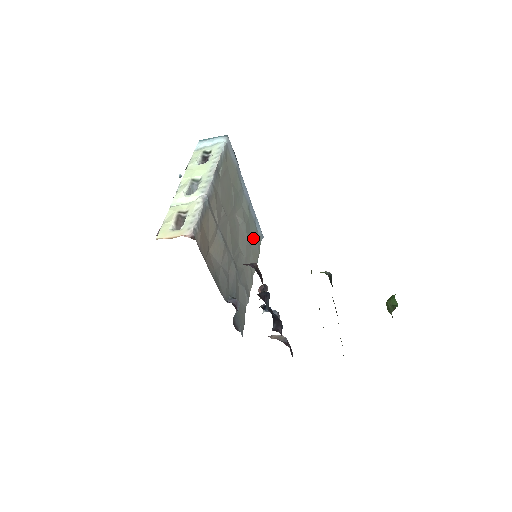
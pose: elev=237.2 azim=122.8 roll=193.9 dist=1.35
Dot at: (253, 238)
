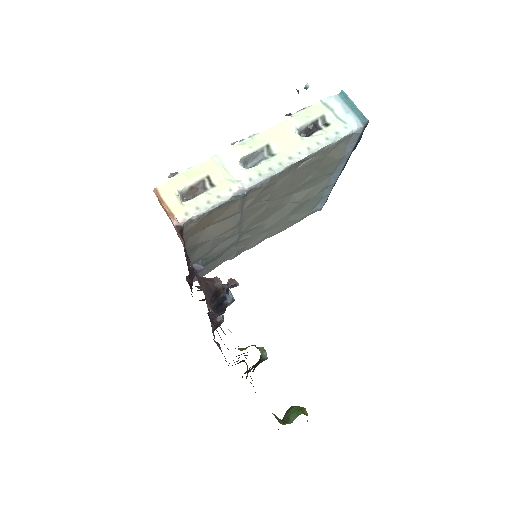
Dot at: (302, 211)
